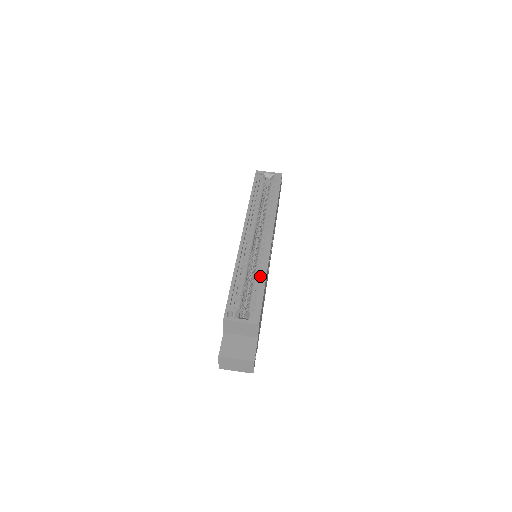
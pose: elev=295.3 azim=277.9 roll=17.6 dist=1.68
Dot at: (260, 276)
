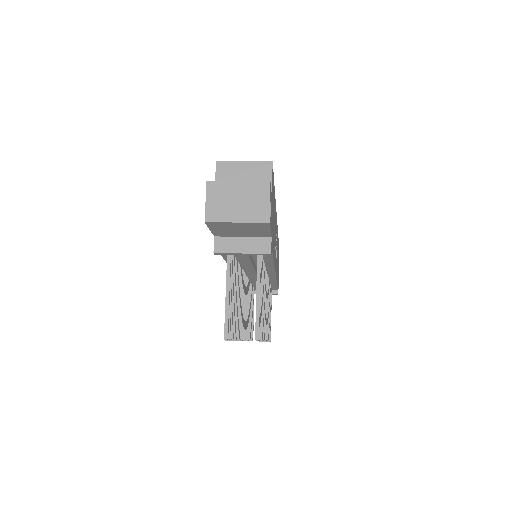
Dot at: occluded
